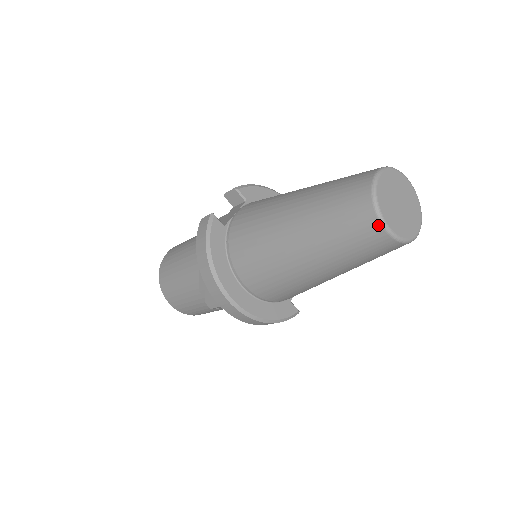
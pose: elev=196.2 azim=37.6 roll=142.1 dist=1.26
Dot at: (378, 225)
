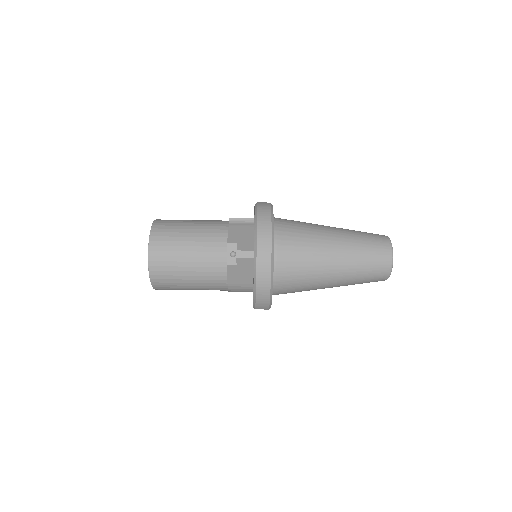
Dot at: (390, 254)
